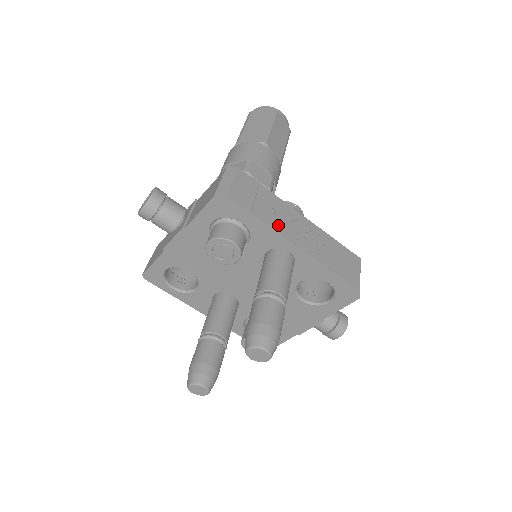
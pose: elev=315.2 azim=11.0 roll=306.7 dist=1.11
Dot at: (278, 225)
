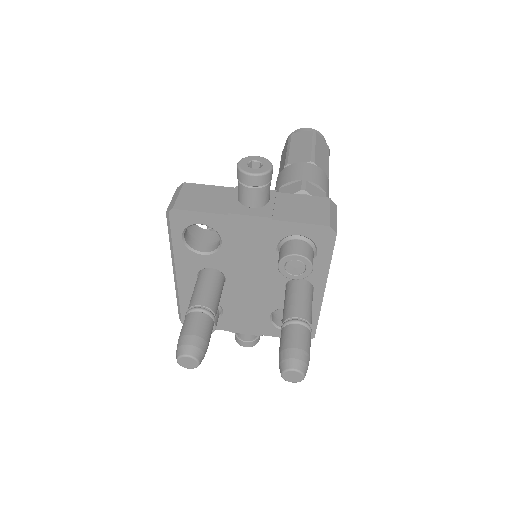
Dot at: occluded
